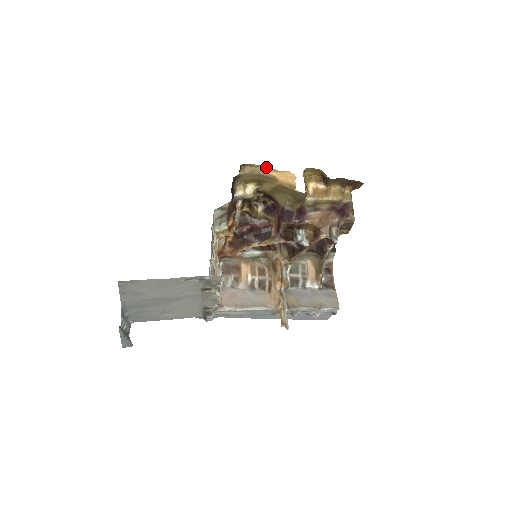
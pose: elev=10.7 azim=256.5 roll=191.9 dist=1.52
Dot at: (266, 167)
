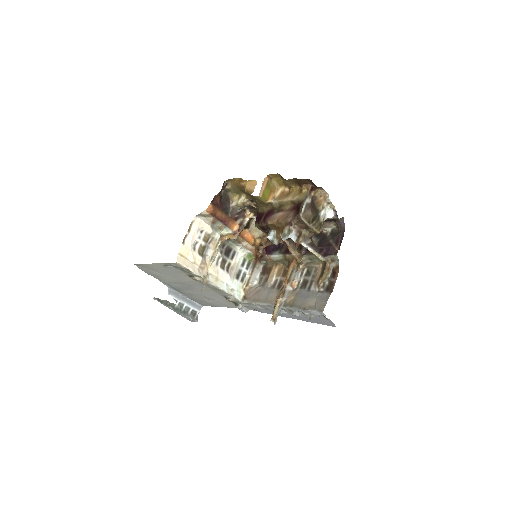
Dot at: (241, 179)
